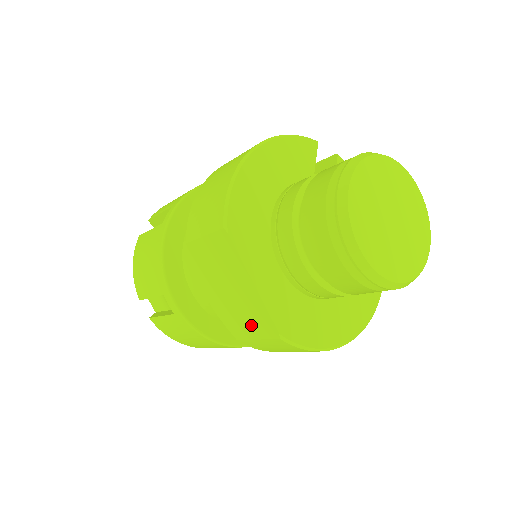
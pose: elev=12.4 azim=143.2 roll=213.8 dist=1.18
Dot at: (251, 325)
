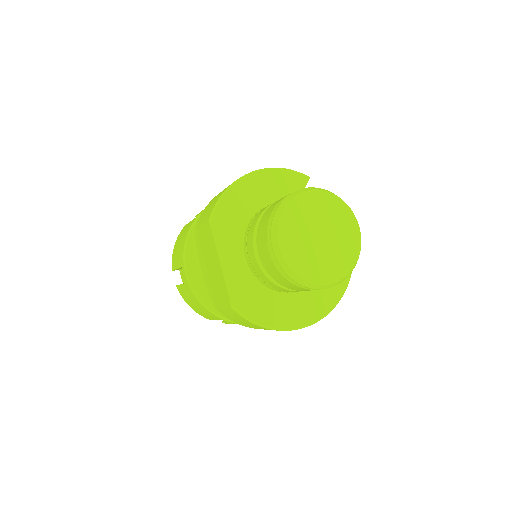
Dot at: (219, 295)
